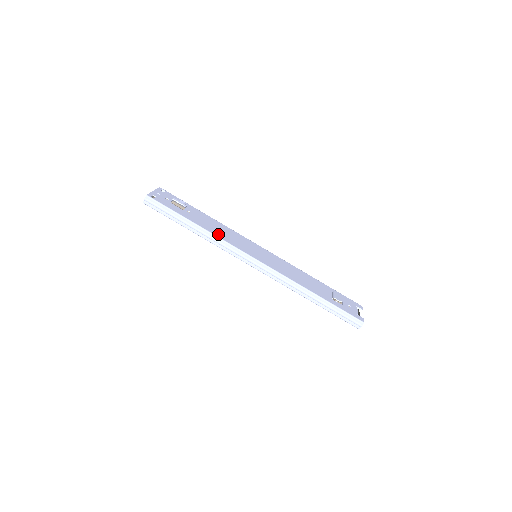
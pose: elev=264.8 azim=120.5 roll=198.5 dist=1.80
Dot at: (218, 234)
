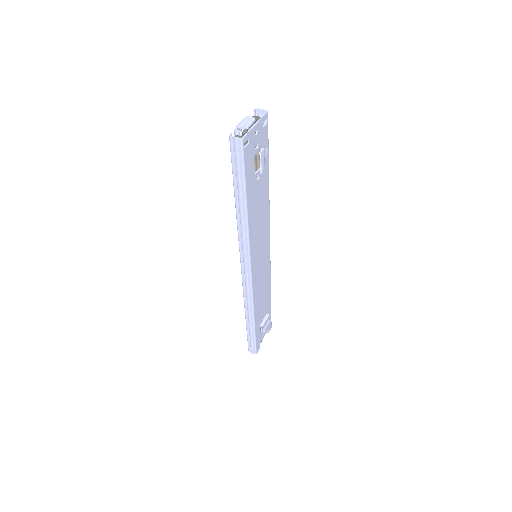
Dot at: (252, 228)
